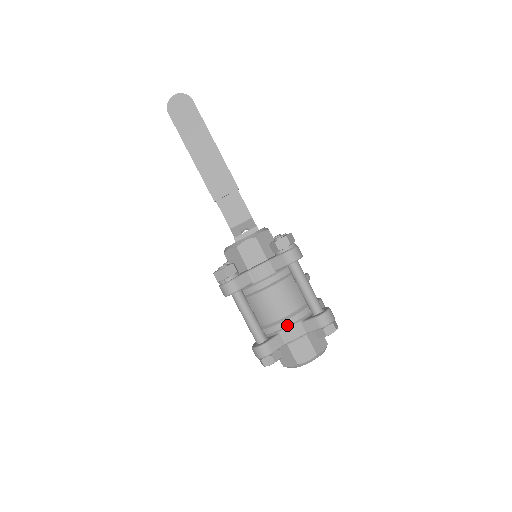
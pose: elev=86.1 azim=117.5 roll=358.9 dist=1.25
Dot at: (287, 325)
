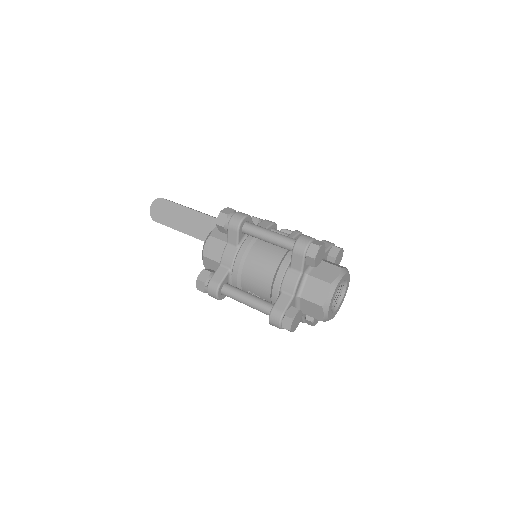
Dot at: (280, 280)
